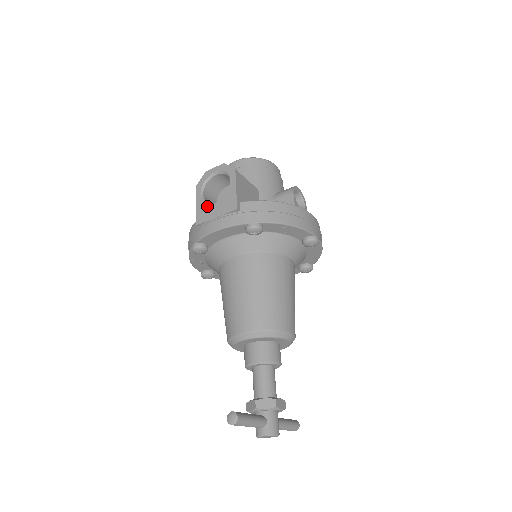
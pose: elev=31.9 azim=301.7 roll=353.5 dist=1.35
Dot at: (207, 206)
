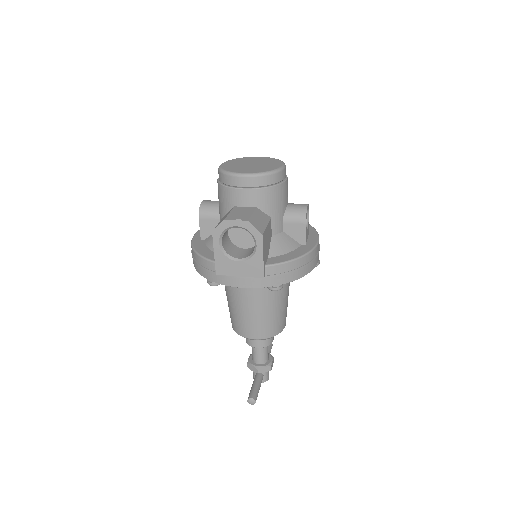
Dot at: (229, 261)
